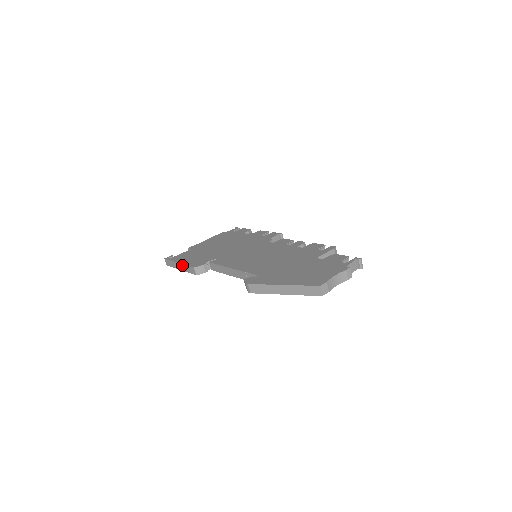
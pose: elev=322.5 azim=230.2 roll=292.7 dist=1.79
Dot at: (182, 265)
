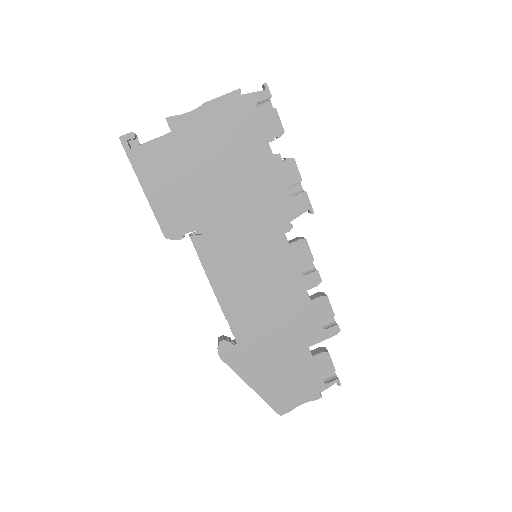
Dot at: (148, 201)
